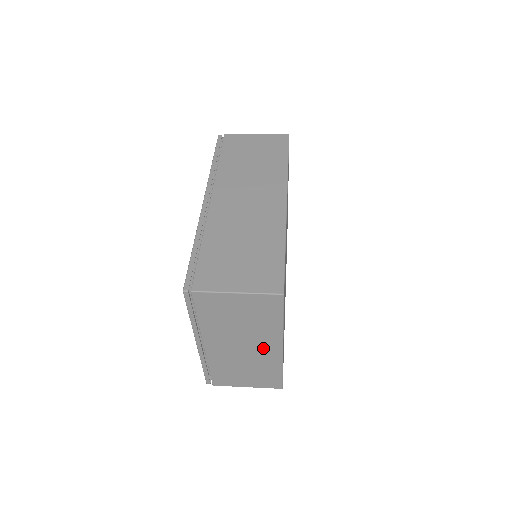
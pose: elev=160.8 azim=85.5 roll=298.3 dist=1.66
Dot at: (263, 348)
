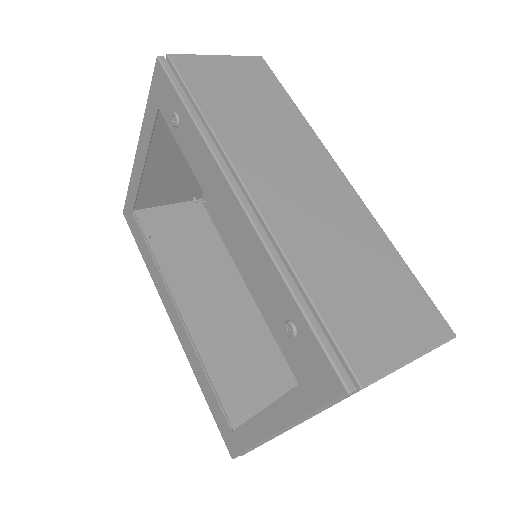
Dot at: occluded
